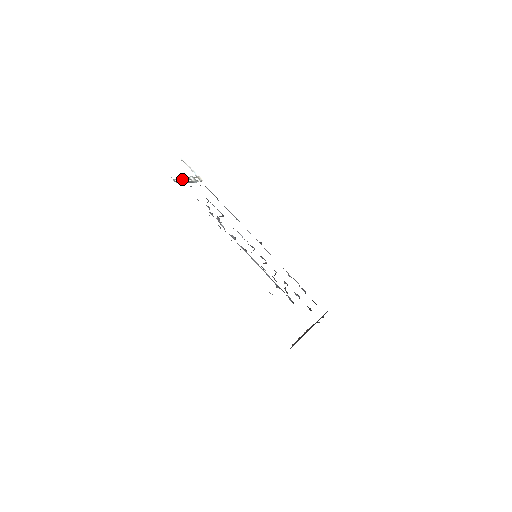
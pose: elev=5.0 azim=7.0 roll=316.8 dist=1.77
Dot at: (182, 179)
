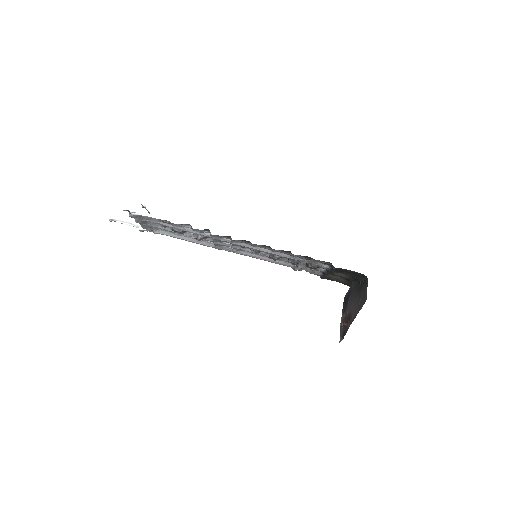
Dot at: (133, 213)
